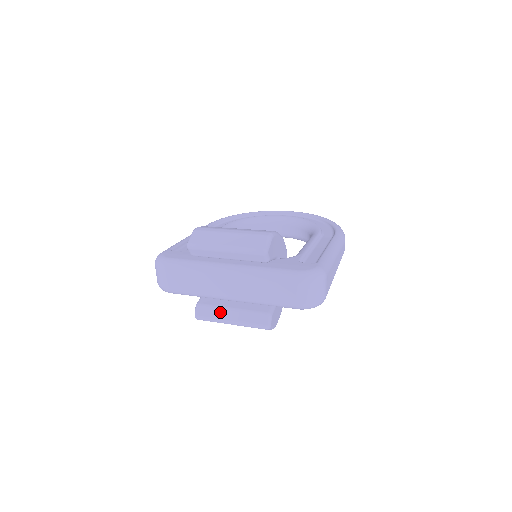
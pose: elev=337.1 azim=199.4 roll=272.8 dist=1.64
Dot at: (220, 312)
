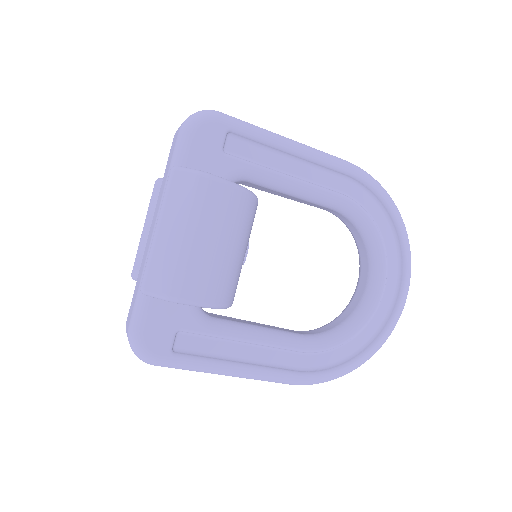
Dot at: occluded
